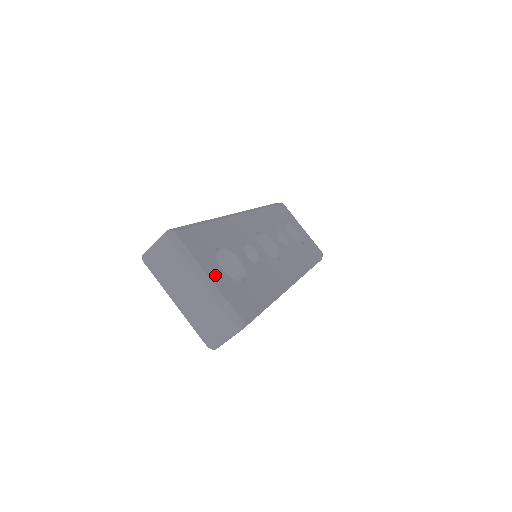
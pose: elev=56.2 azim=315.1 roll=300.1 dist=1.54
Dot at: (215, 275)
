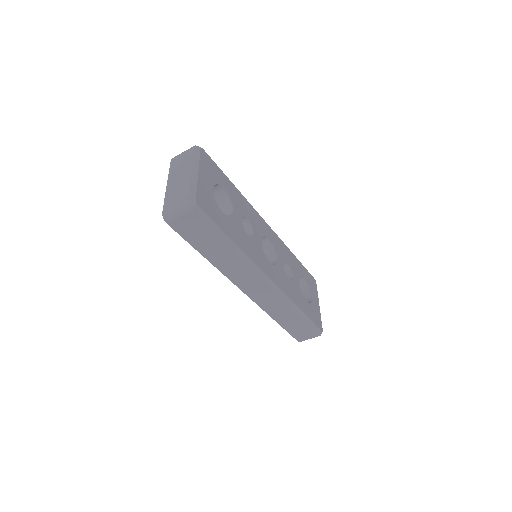
Dot at: (204, 180)
